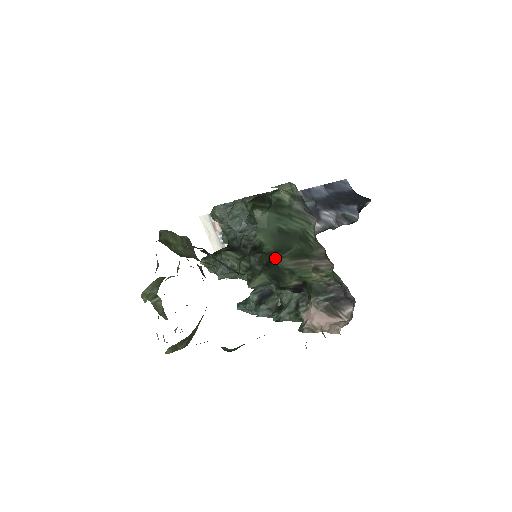
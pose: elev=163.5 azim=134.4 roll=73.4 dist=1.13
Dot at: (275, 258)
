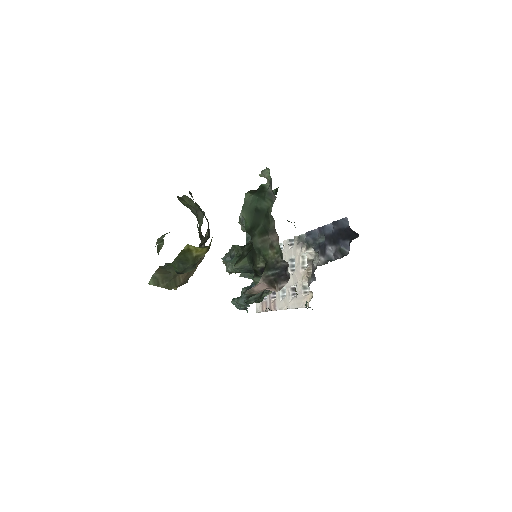
Dot at: (252, 237)
